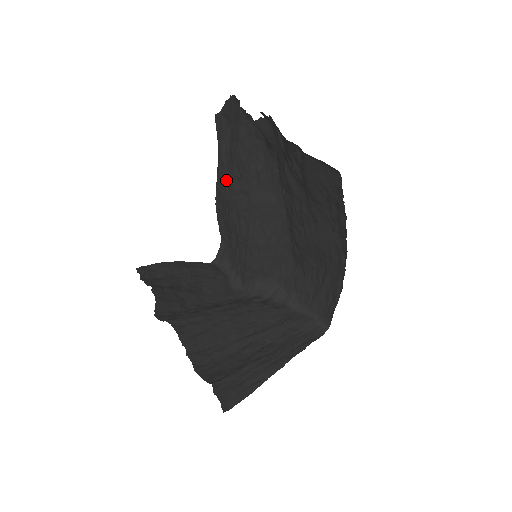
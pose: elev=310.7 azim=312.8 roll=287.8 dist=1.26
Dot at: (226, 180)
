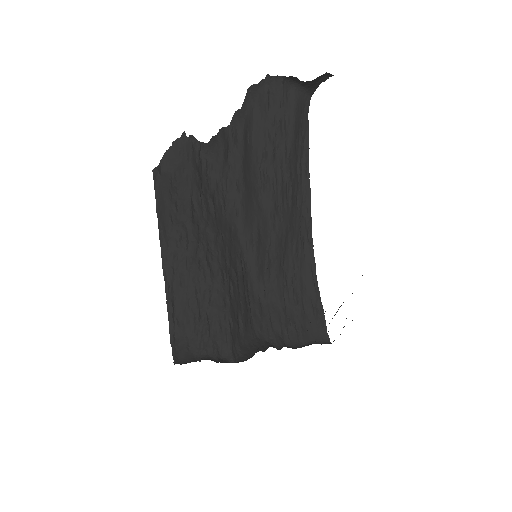
Dot at: (181, 222)
